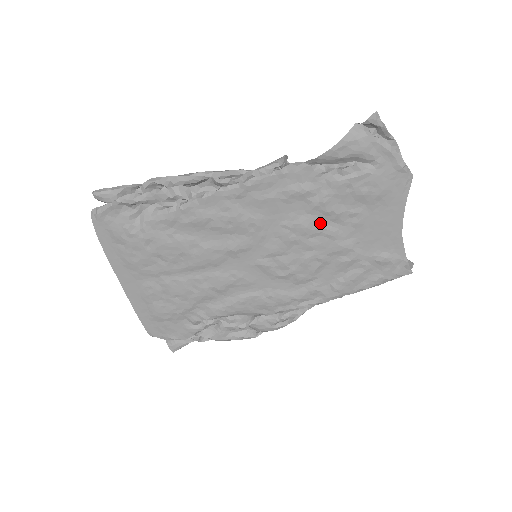
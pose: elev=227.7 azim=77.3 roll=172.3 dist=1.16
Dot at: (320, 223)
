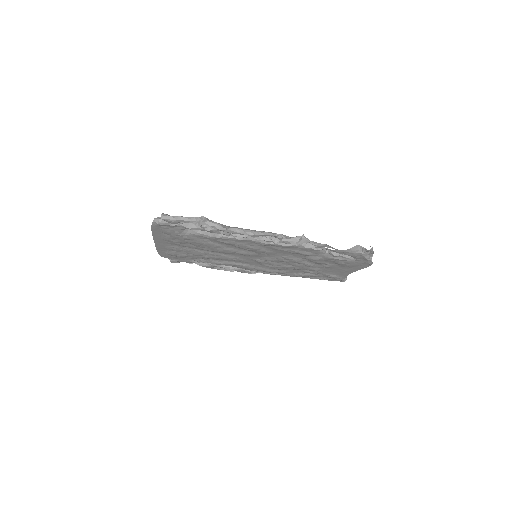
Dot at: (306, 262)
